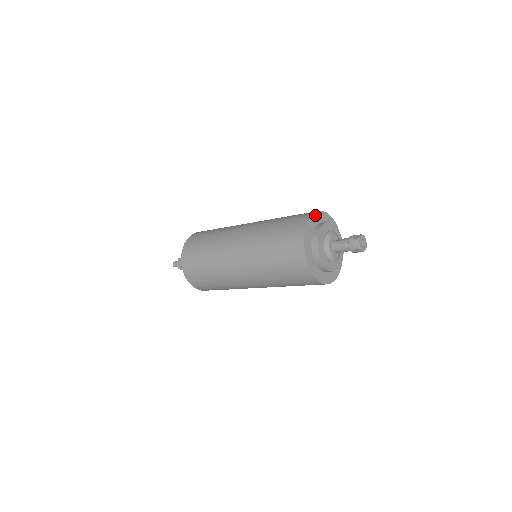
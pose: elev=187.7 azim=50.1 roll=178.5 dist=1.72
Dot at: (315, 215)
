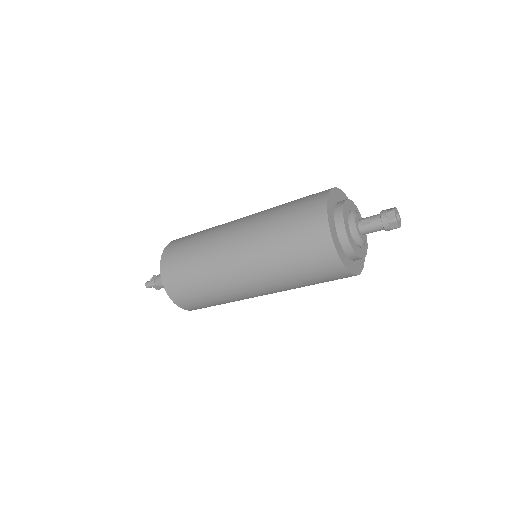
Dot at: (328, 212)
